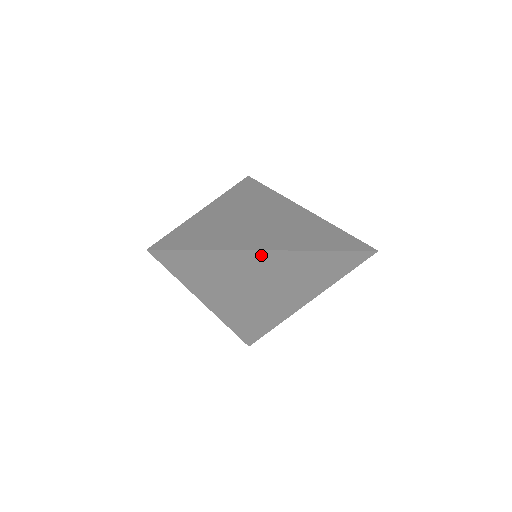
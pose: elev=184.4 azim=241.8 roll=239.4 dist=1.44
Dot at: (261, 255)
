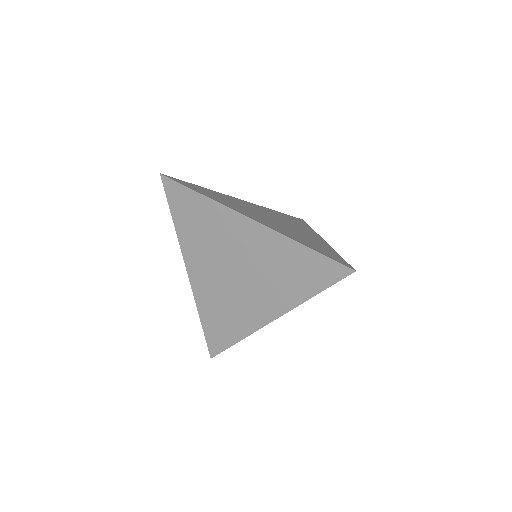
Dot at: (245, 223)
